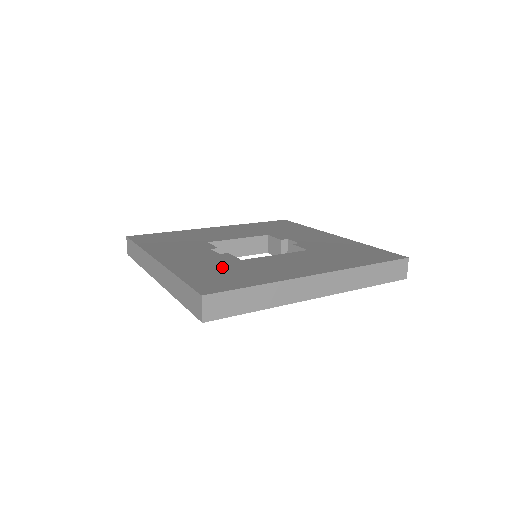
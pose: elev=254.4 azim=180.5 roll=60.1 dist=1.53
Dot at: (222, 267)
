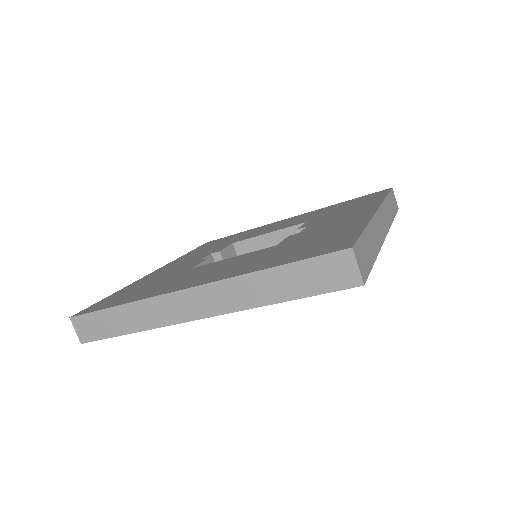
Dot at: (158, 280)
